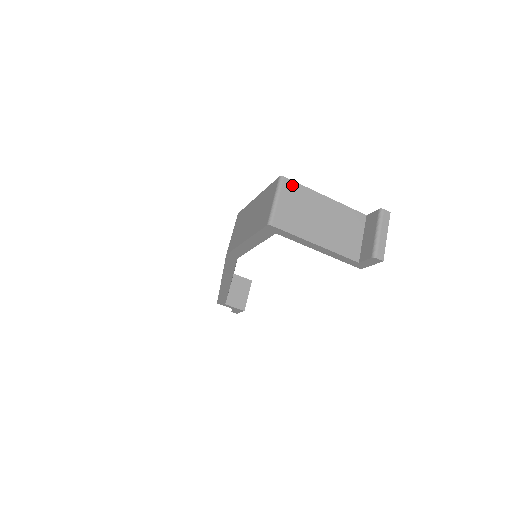
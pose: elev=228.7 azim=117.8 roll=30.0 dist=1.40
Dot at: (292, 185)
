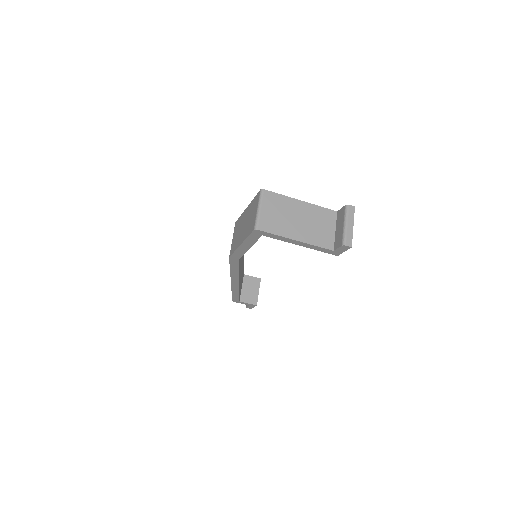
Dot at: (271, 195)
